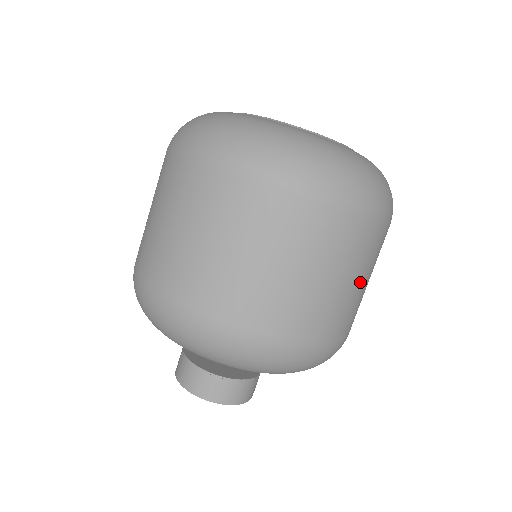
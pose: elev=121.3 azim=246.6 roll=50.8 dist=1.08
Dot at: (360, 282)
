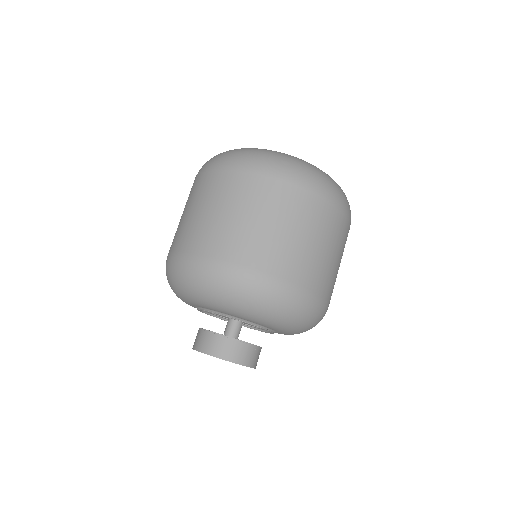
Dot at: (337, 258)
